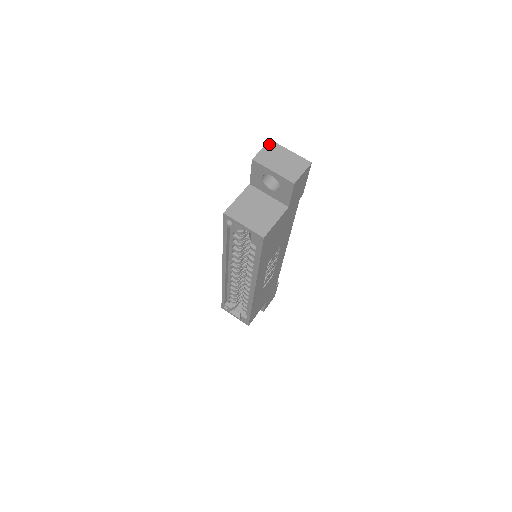
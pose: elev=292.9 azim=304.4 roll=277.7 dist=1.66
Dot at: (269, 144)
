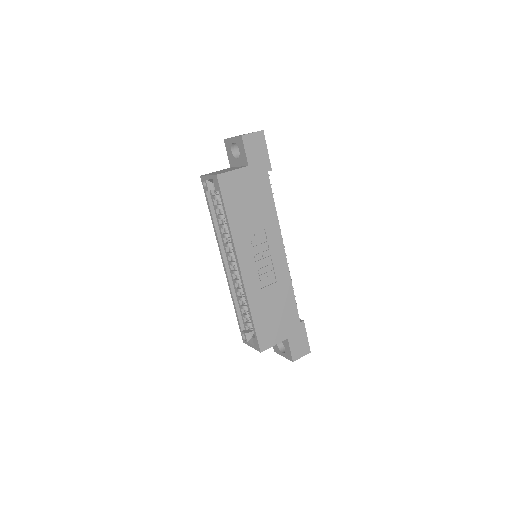
Dot at: occluded
